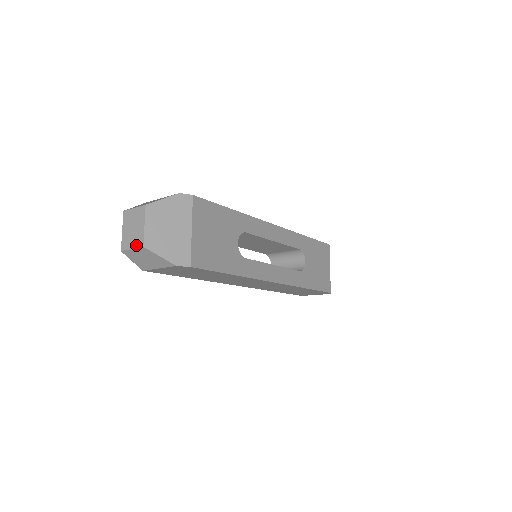
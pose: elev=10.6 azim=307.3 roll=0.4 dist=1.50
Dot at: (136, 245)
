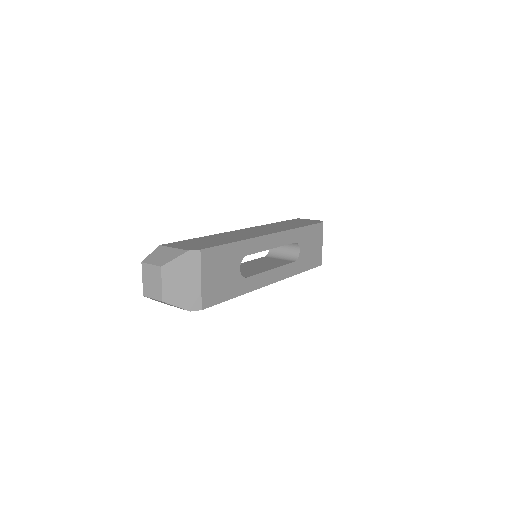
Dot at: (156, 297)
